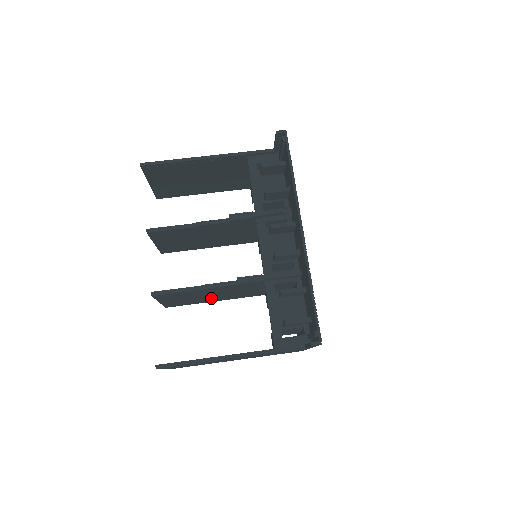
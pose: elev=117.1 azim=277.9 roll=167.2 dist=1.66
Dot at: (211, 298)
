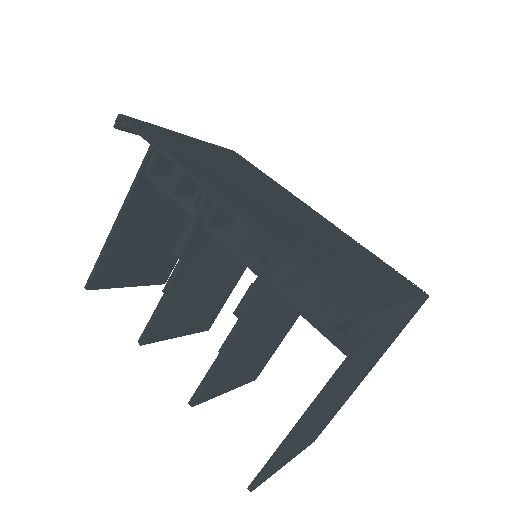
Dot at: (272, 337)
